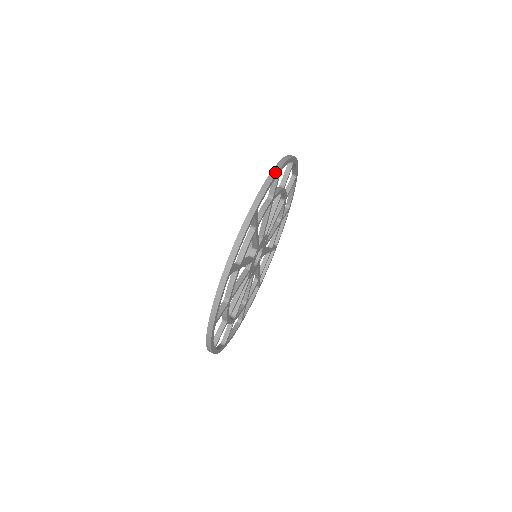
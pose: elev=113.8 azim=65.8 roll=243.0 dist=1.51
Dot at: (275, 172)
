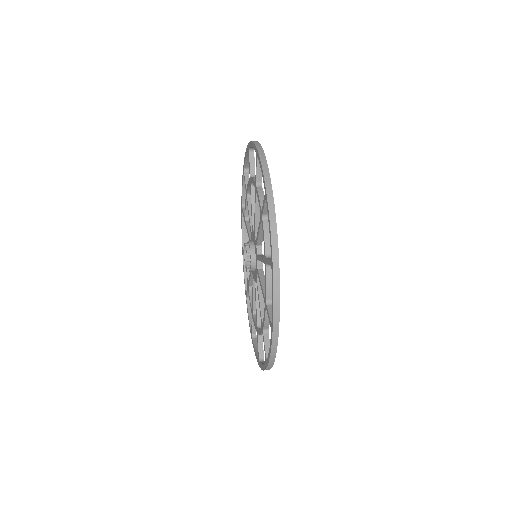
Dot at: occluded
